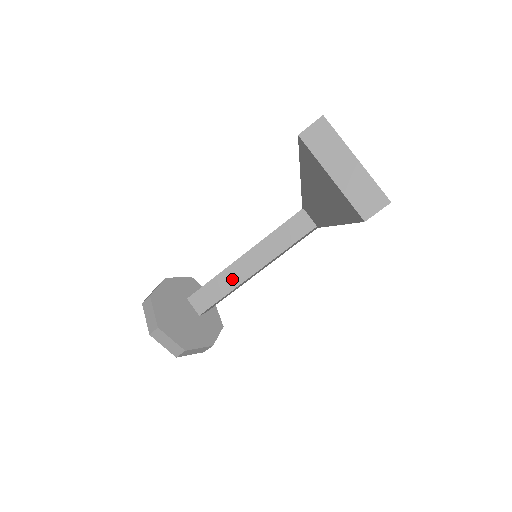
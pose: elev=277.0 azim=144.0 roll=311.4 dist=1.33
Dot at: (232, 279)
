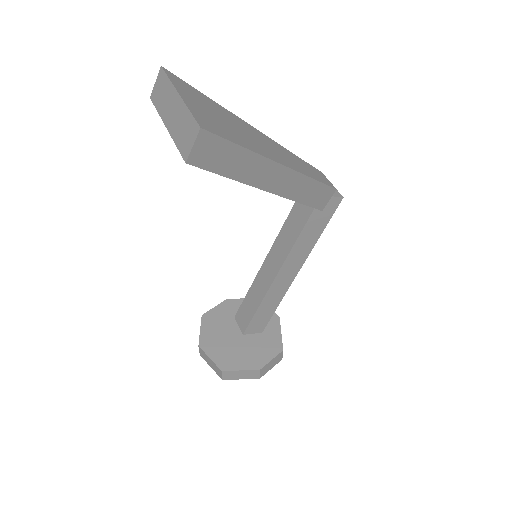
Dot at: (260, 289)
